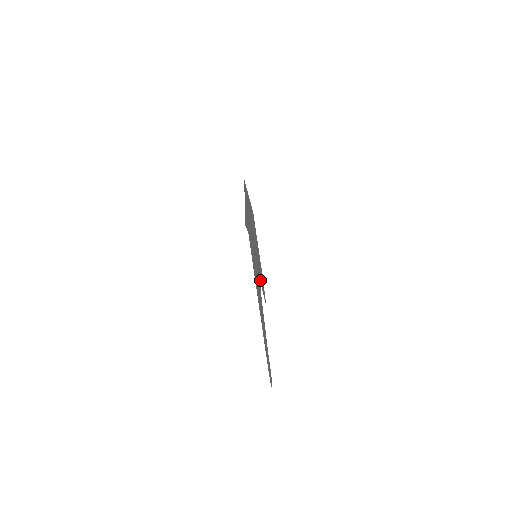
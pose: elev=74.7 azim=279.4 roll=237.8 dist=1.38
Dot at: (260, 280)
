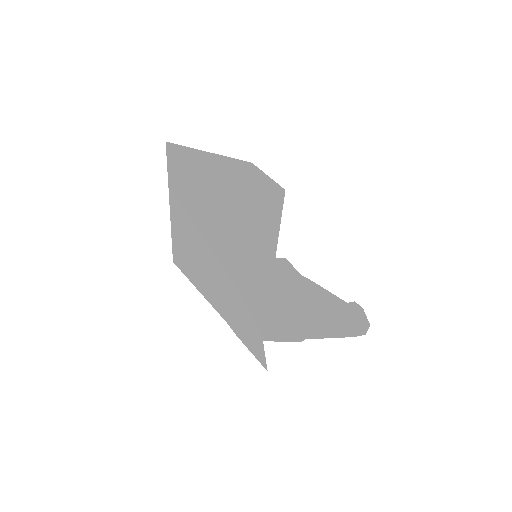
Dot at: (273, 238)
